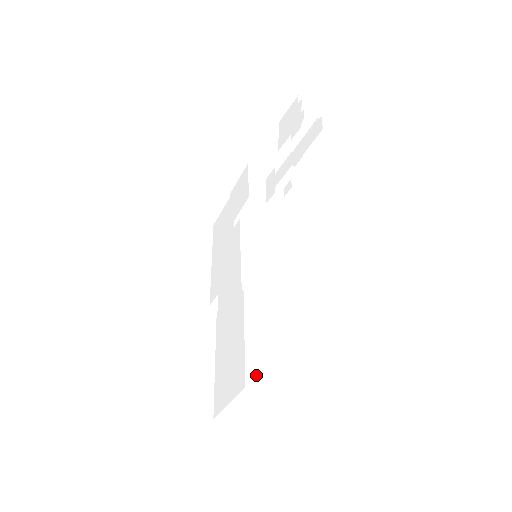
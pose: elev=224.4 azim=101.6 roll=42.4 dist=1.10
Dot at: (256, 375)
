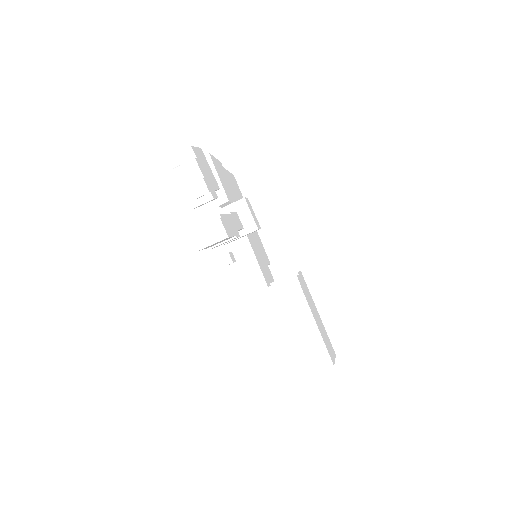
Dot at: (297, 368)
